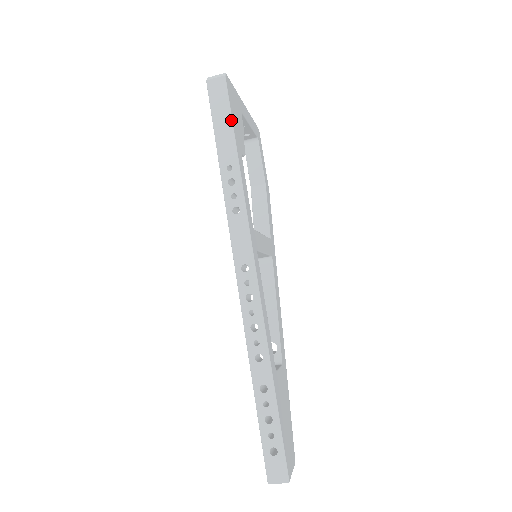
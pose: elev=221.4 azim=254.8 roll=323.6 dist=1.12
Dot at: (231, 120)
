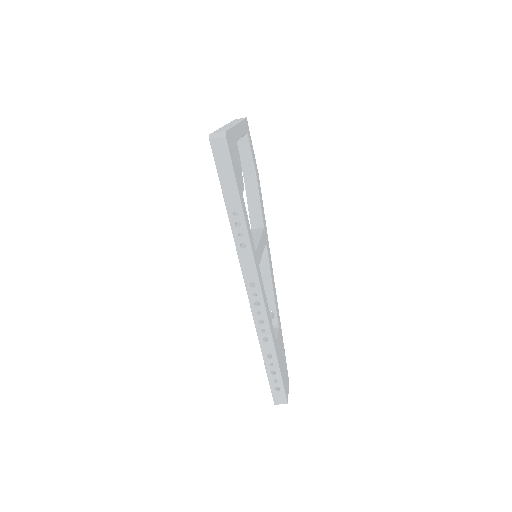
Dot at: (234, 176)
